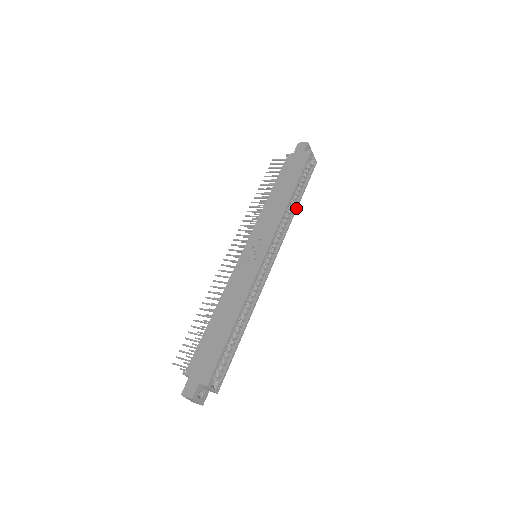
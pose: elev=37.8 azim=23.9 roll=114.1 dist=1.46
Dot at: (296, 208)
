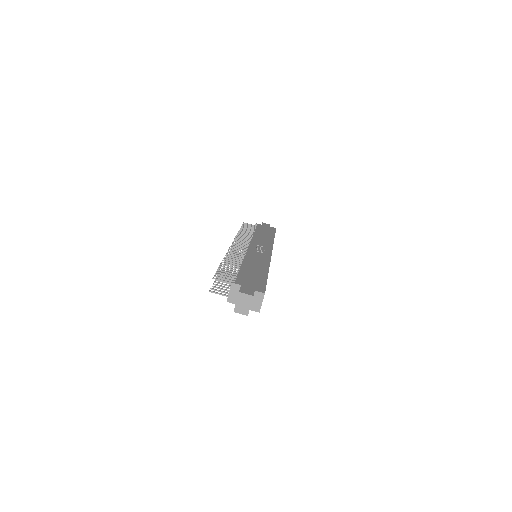
Dot at: occluded
